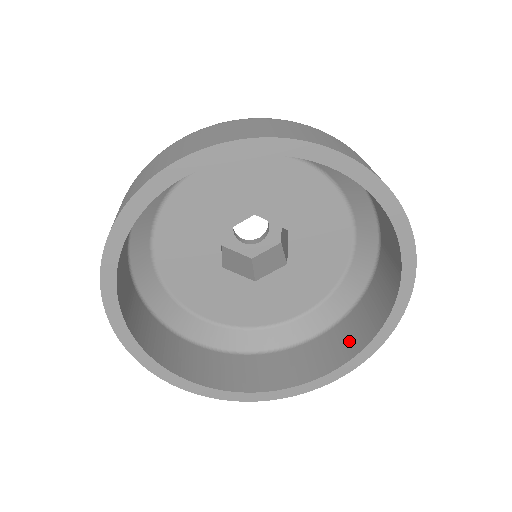
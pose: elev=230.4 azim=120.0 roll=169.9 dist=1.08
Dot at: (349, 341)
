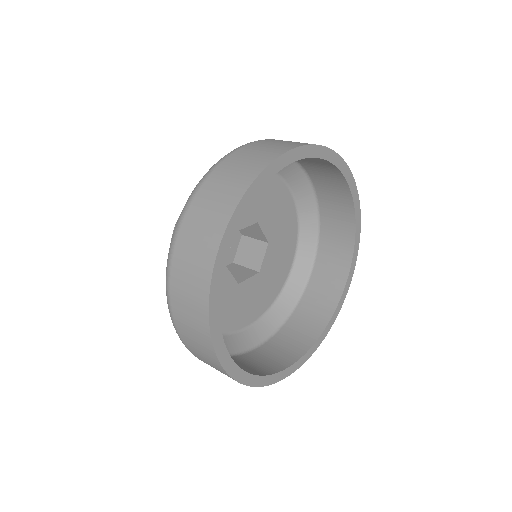
Dot at: (303, 335)
